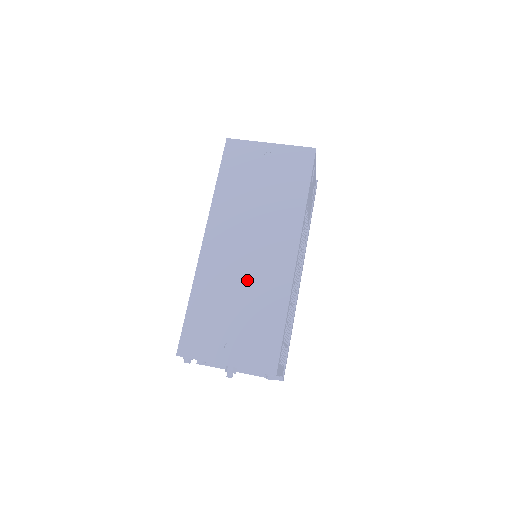
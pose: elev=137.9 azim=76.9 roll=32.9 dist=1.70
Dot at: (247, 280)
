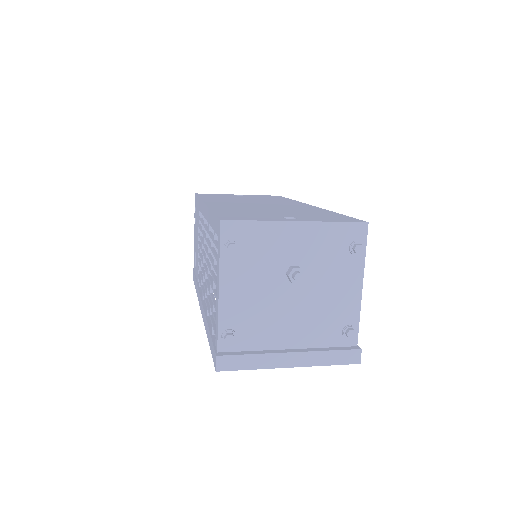
Dot at: (273, 208)
